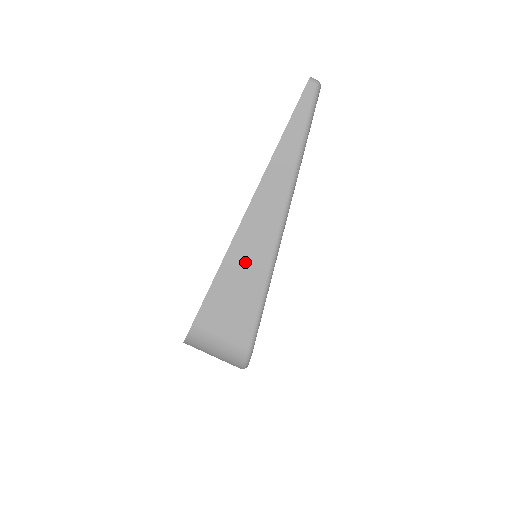
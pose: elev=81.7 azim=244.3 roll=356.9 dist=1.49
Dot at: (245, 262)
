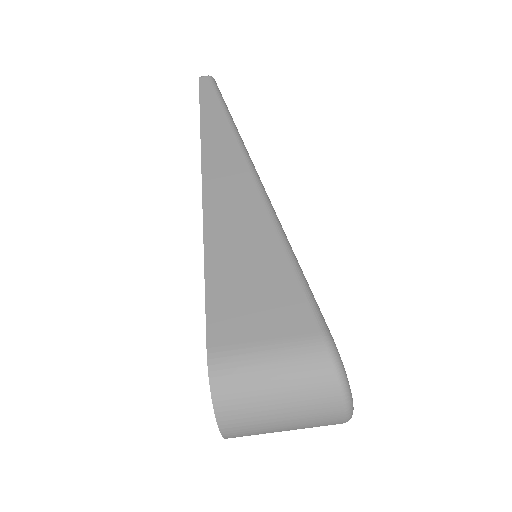
Dot at: (235, 229)
